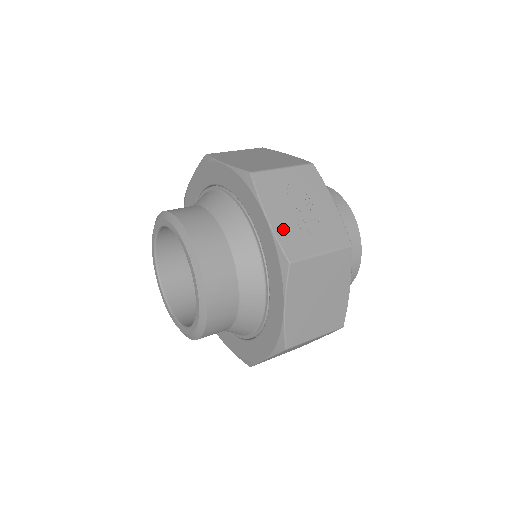
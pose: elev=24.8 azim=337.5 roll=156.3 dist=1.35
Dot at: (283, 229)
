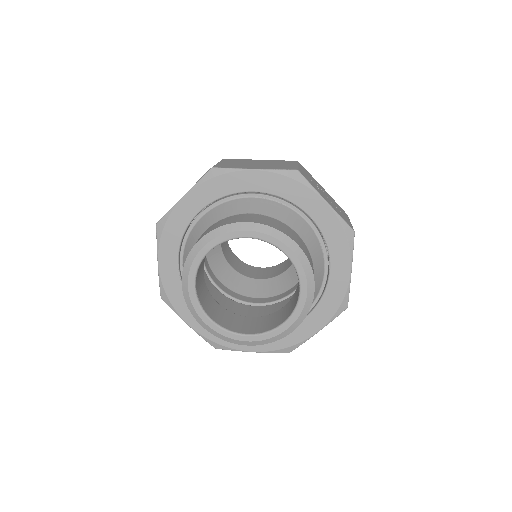
Dot at: (335, 209)
